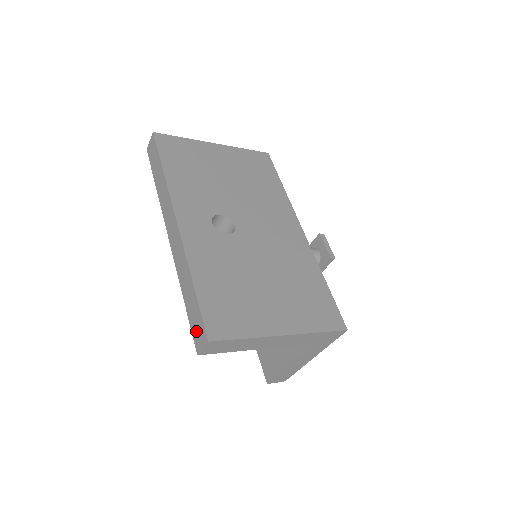
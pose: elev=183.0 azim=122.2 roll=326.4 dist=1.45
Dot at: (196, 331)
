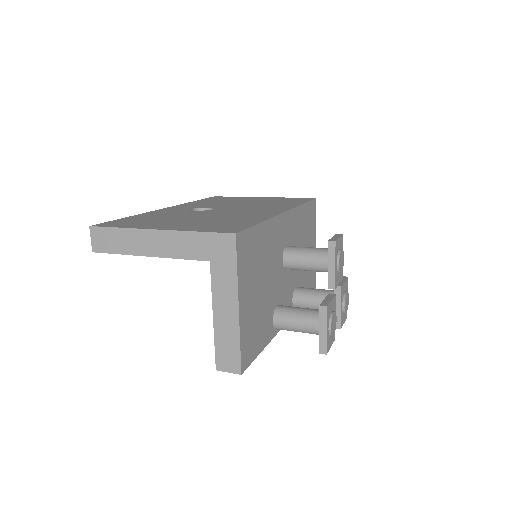
Dot at: occluded
